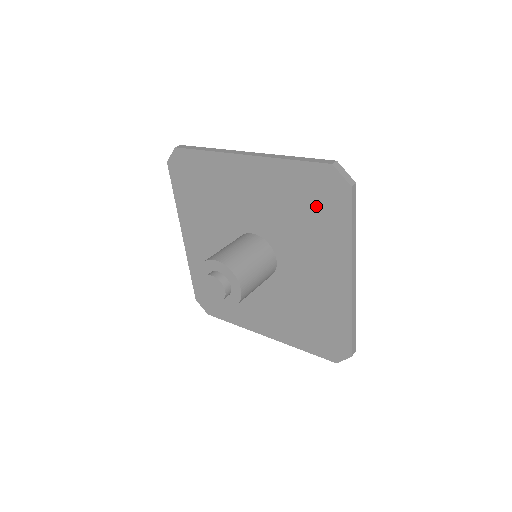
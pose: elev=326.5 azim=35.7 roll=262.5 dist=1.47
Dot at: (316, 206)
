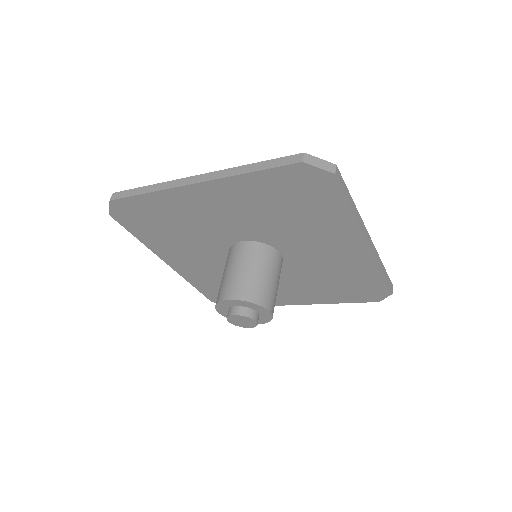
Dot at: (302, 201)
